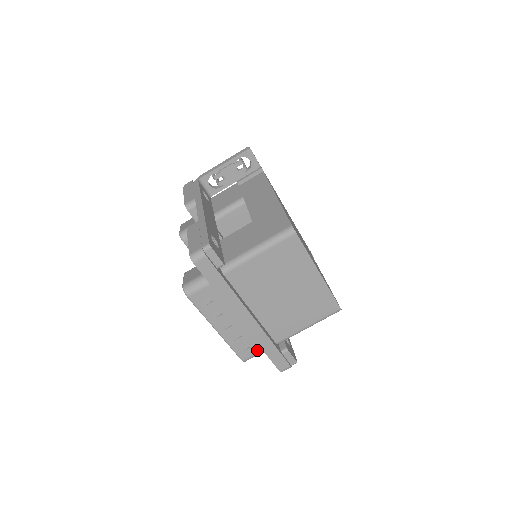
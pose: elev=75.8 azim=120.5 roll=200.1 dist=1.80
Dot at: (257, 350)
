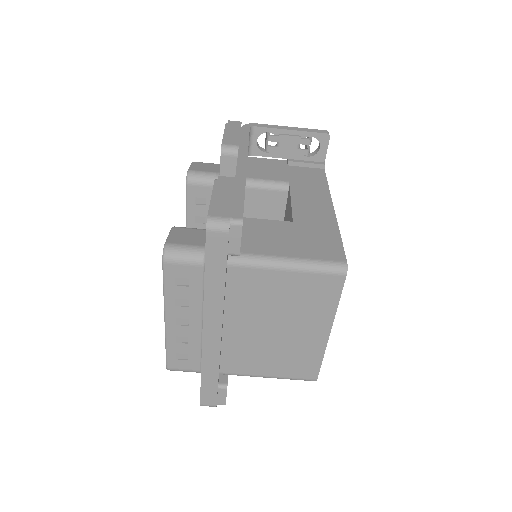
Dot at: (193, 367)
